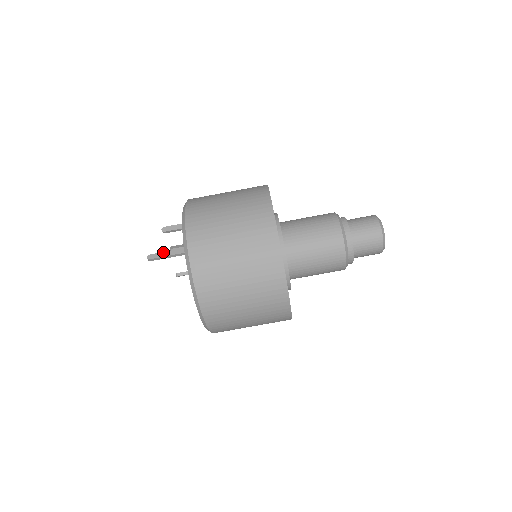
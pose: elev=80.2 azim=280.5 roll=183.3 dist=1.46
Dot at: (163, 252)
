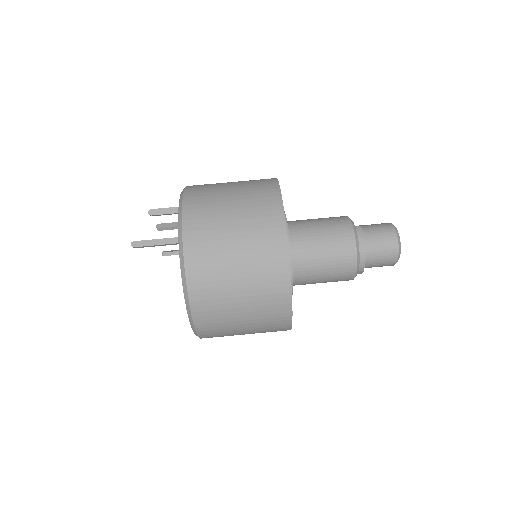
Dot at: (150, 240)
